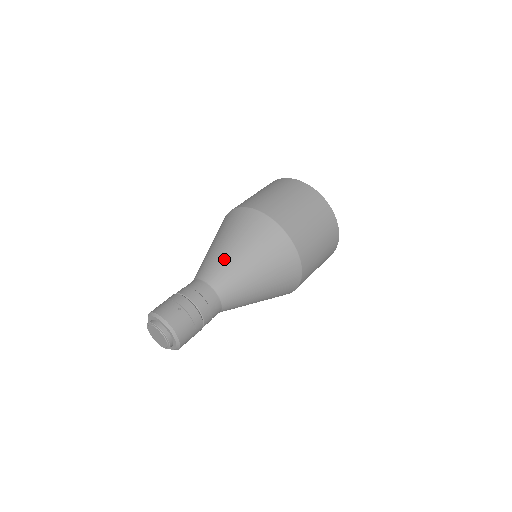
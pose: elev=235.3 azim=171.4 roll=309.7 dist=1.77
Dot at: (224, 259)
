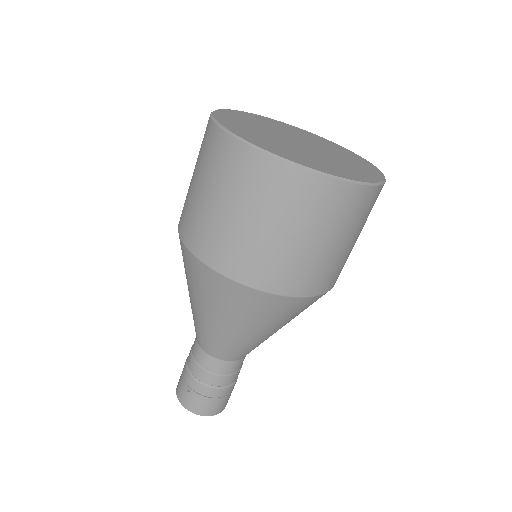
Dot at: (196, 319)
